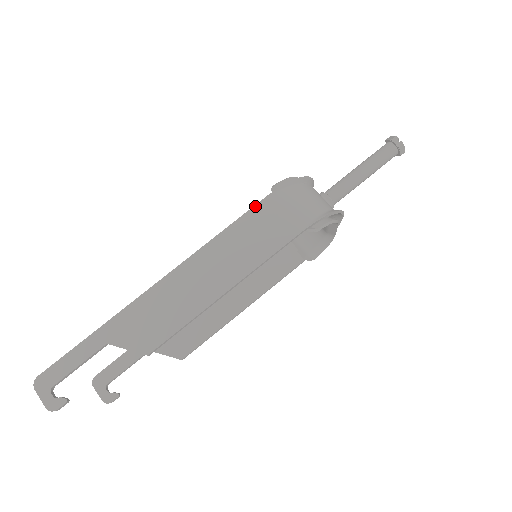
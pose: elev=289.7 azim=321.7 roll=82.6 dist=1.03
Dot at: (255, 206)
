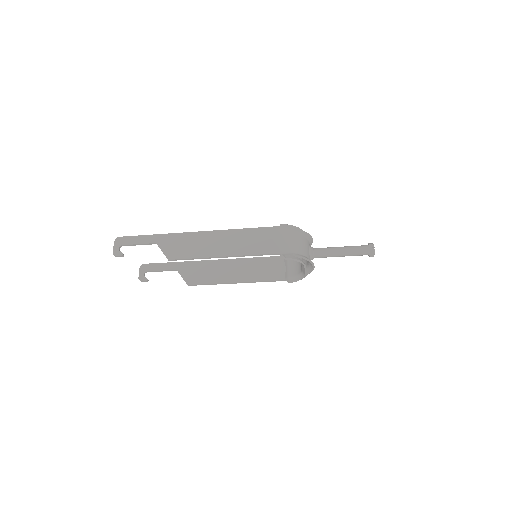
Dot at: (266, 227)
